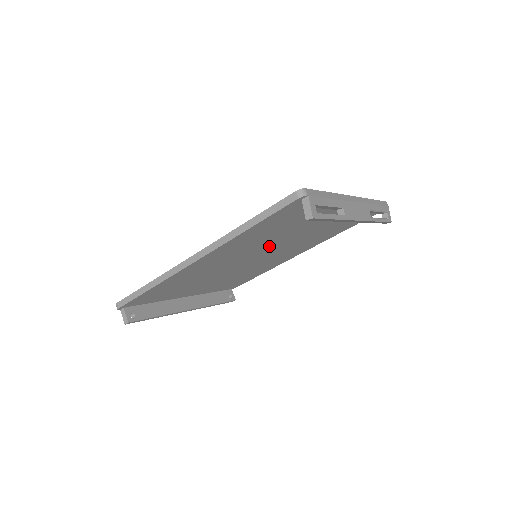
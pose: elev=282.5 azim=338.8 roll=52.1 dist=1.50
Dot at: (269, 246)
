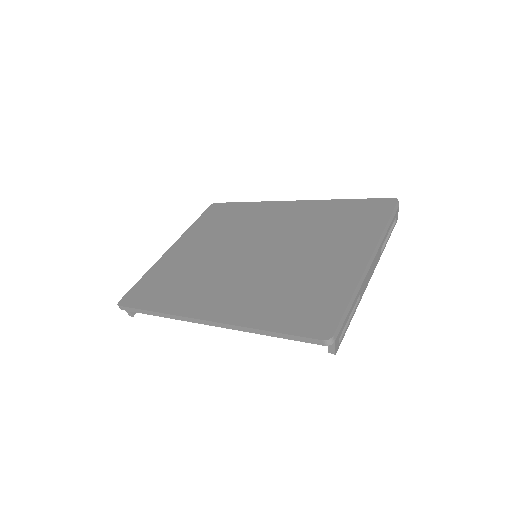
Dot at: occluded
